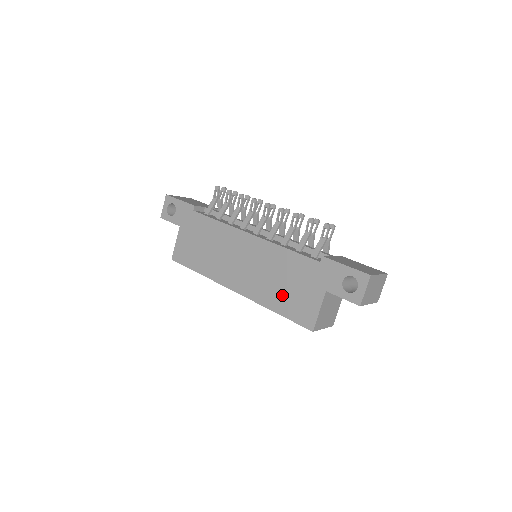
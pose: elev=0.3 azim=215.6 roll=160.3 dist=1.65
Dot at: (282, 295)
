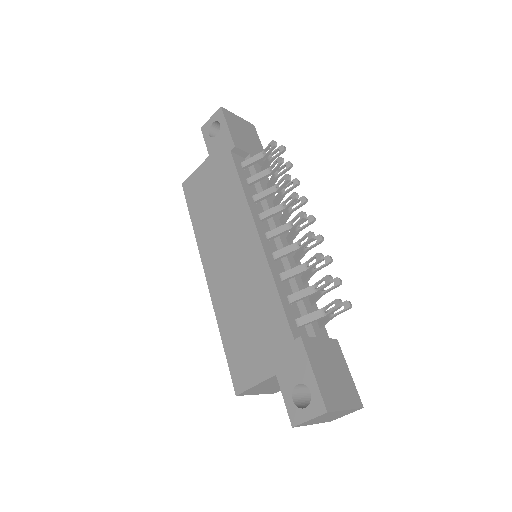
Dot at: (238, 330)
